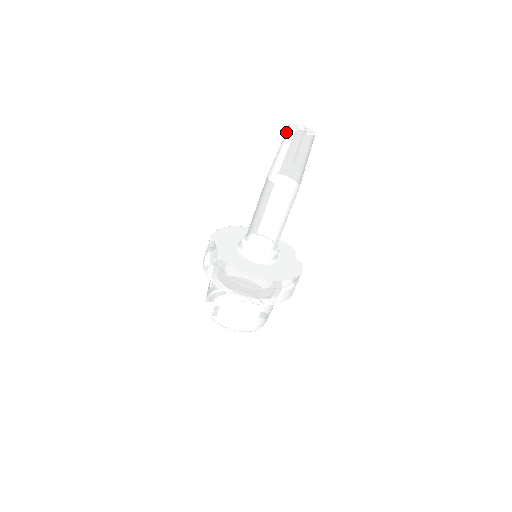
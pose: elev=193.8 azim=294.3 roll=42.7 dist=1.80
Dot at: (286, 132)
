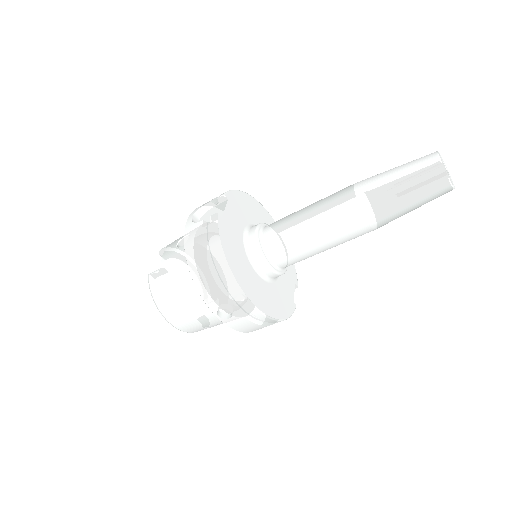
Dot at: occluded
